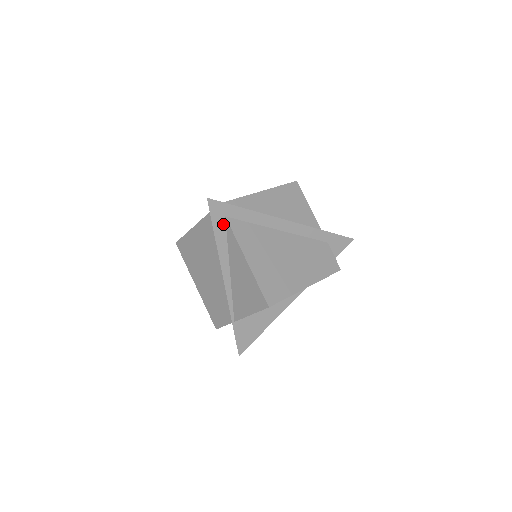
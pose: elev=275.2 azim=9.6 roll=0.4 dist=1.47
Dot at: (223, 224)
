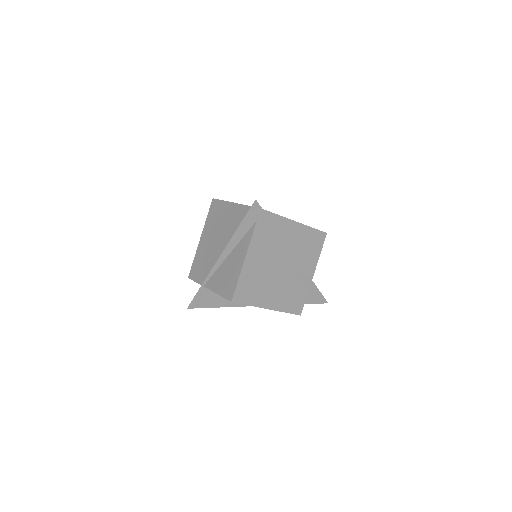
Dot at: (251, 223)
